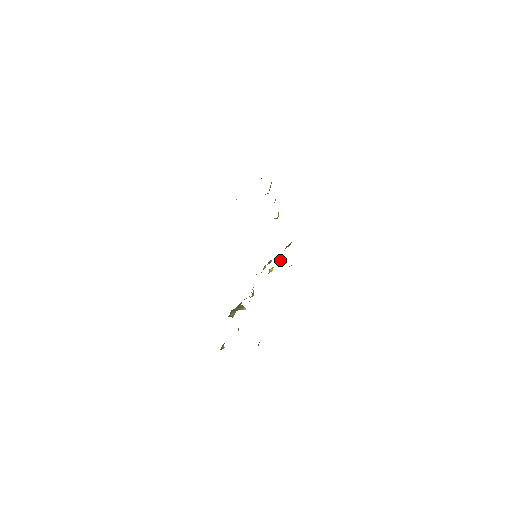
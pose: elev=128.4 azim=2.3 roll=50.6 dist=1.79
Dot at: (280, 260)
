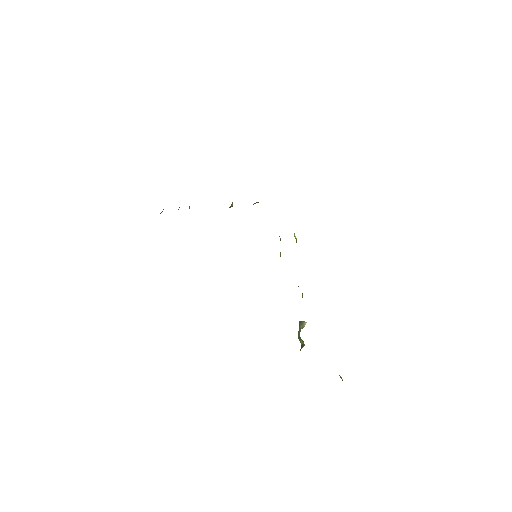
Dot at: occluded
